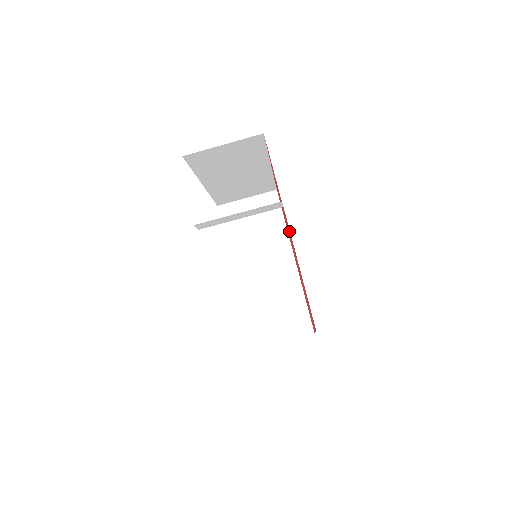
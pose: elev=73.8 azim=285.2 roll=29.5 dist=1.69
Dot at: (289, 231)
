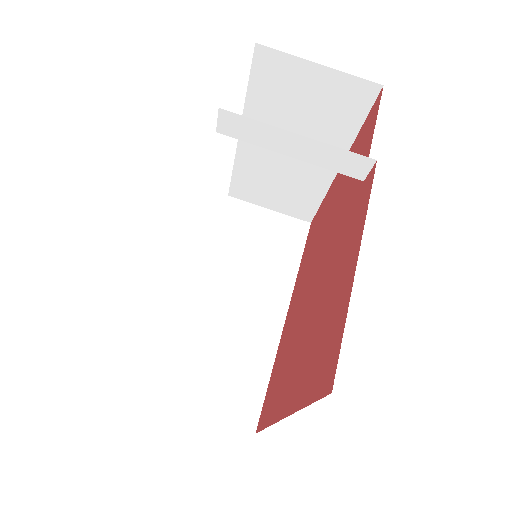
Dot at: (348, 225)
